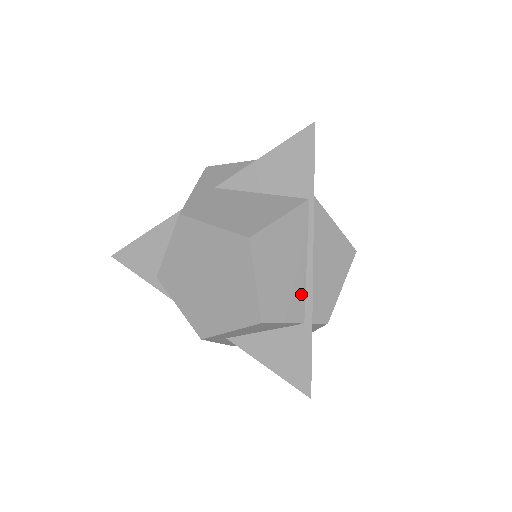
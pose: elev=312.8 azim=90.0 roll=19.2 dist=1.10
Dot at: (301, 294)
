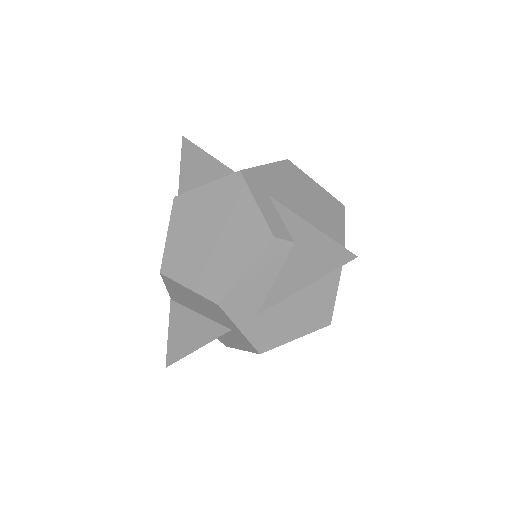
Dot at: occluded
